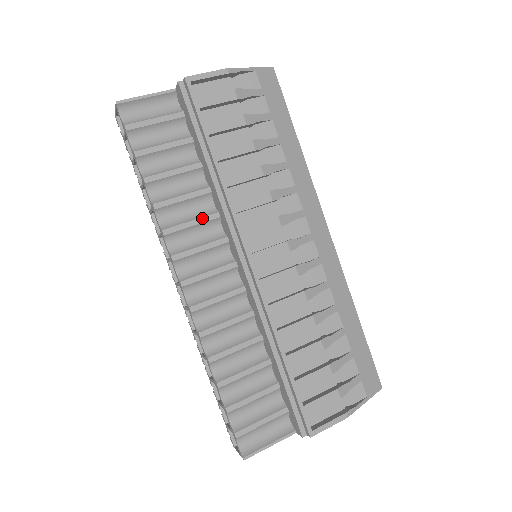
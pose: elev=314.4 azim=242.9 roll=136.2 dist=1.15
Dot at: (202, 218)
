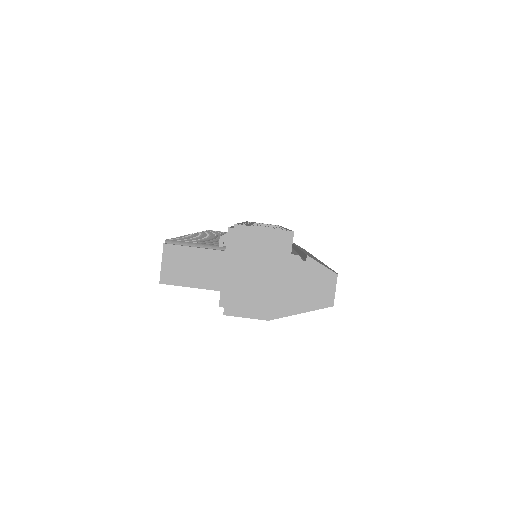
Dot at: occluded
